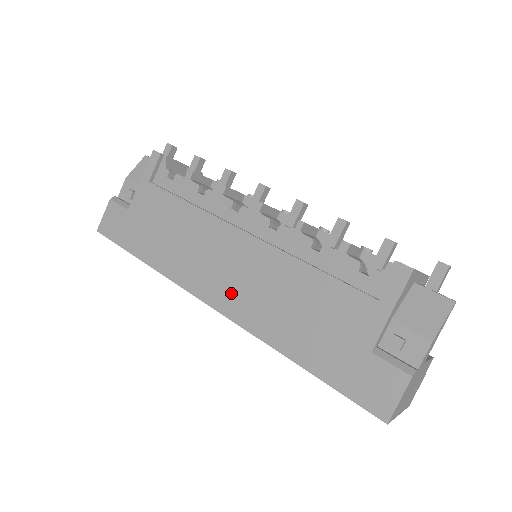
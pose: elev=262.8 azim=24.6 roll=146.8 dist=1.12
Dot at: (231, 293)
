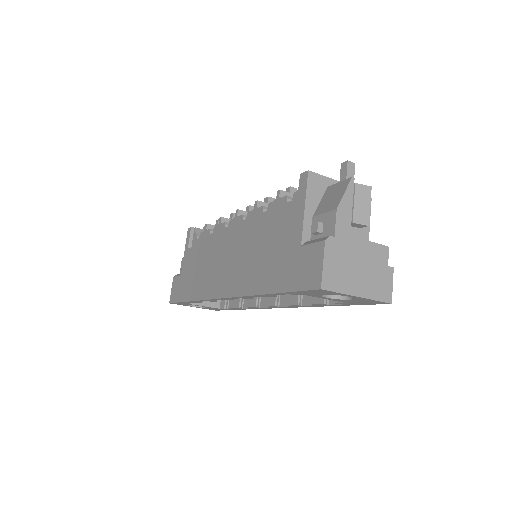
Dot at: (229, 279)
